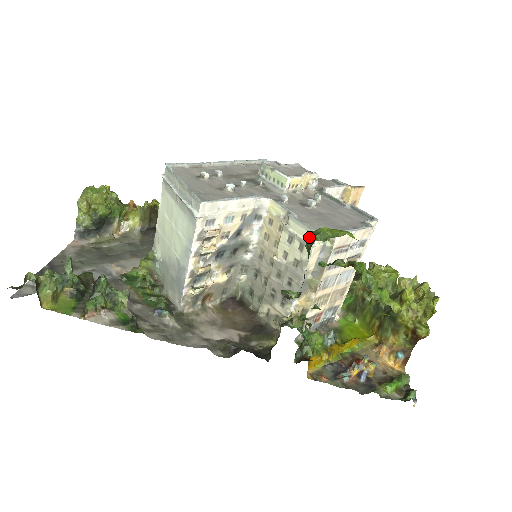
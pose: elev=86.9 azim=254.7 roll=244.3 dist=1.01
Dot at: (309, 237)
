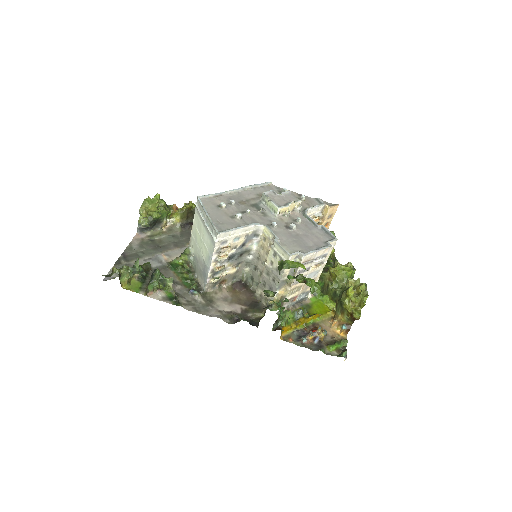
Dot at: (280, 264)
